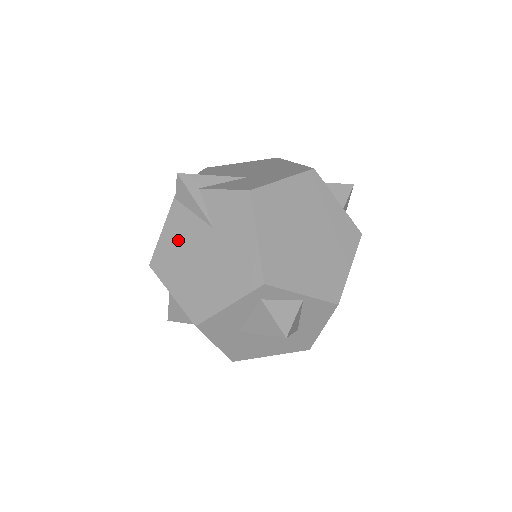
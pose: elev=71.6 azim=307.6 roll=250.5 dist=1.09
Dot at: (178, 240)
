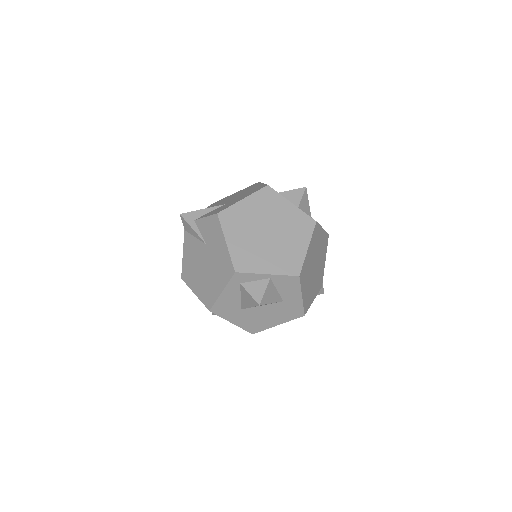
Dot at: (191, 257)
